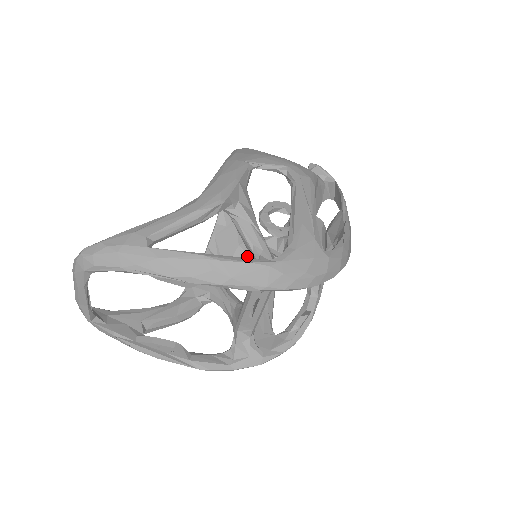
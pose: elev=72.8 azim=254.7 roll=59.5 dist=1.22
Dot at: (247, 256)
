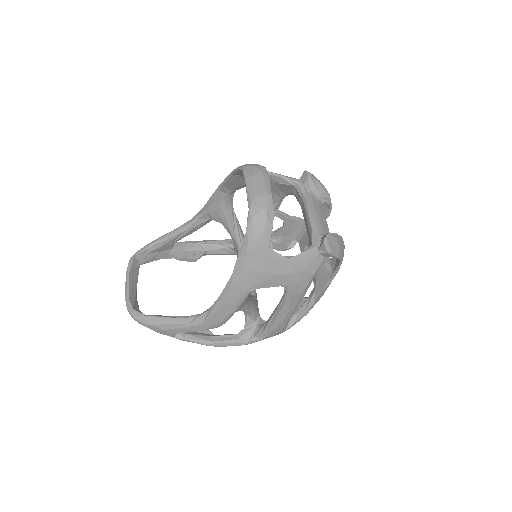
Dot at: occluded
